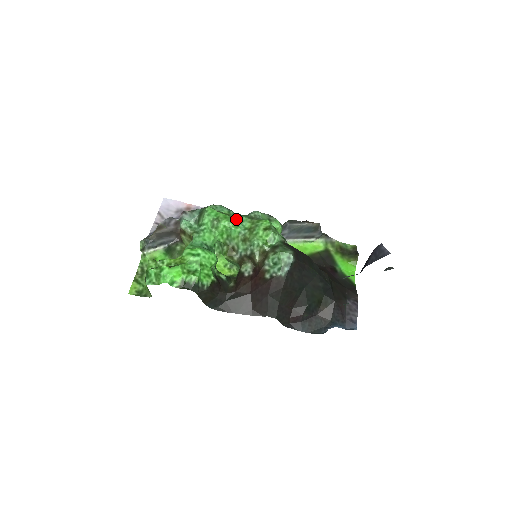
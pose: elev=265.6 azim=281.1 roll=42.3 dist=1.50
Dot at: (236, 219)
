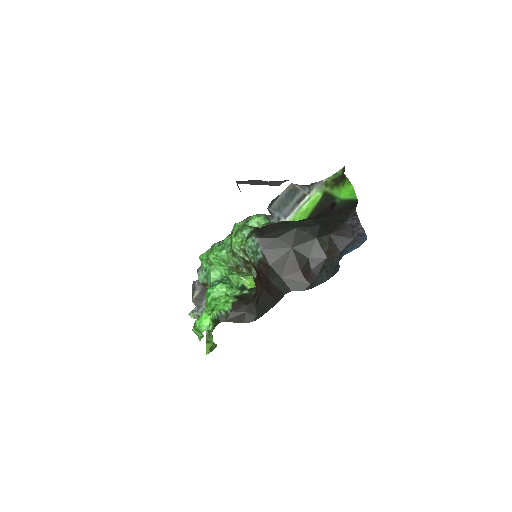
Dot at: (222, 245)
